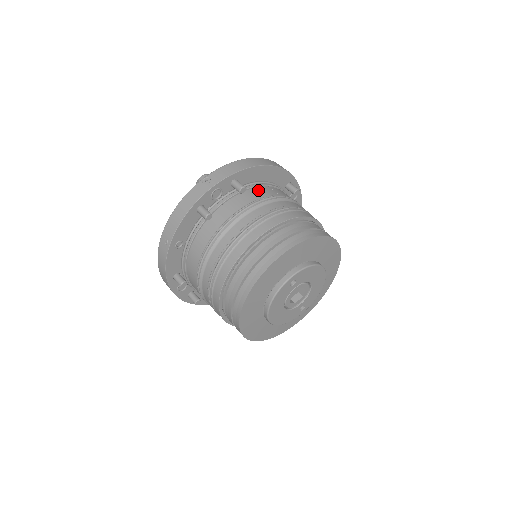
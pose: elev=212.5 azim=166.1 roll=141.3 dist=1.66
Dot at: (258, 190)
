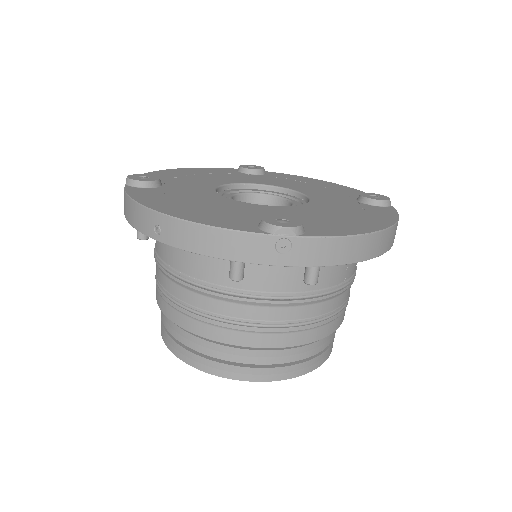
Dot at: (331, 269)
